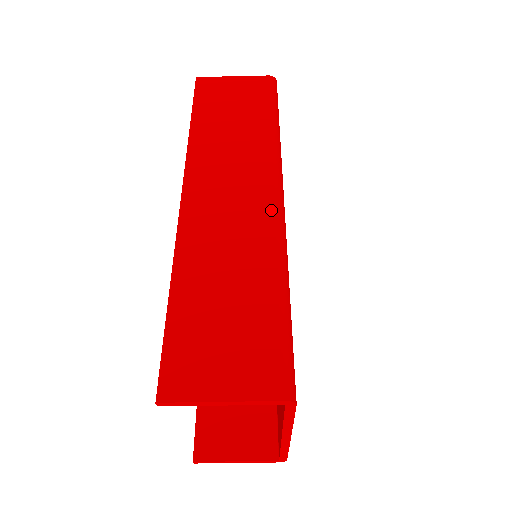
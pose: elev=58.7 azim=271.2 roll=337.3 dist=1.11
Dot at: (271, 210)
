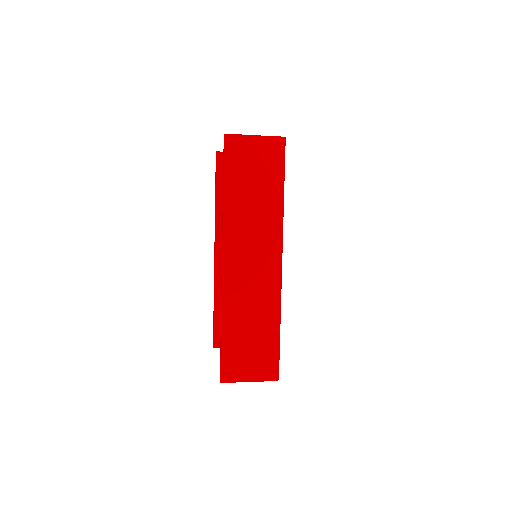
Dot at: (275, 275)
